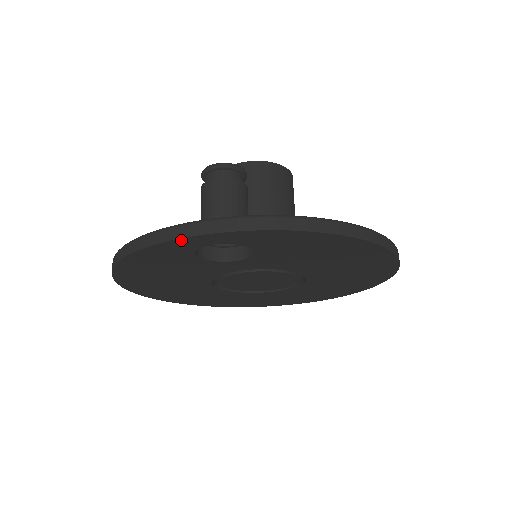
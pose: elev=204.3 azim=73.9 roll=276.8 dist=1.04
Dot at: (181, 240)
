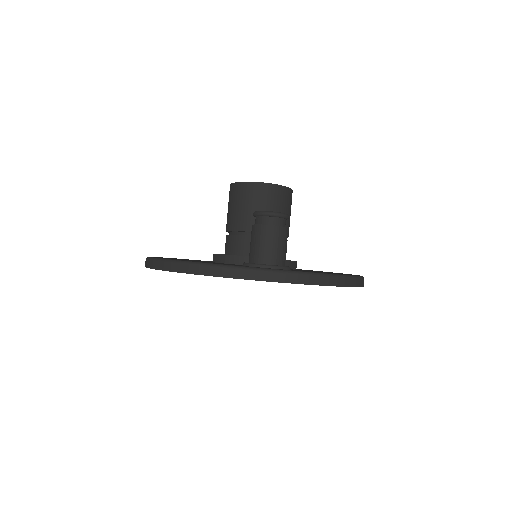
Dot at: occluded
